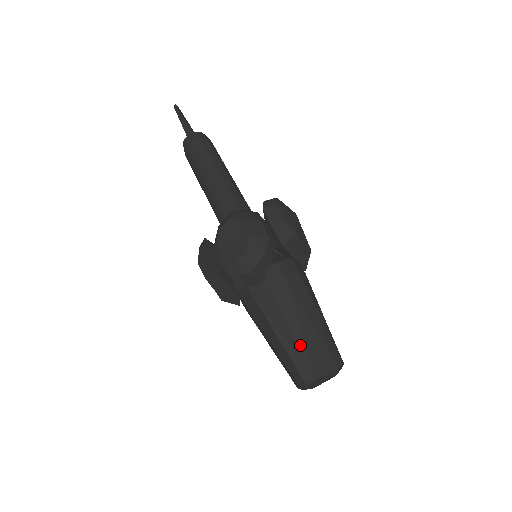
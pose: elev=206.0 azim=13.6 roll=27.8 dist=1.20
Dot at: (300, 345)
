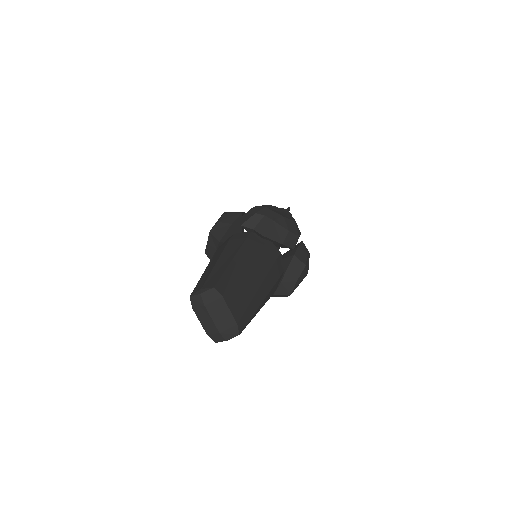
Dot at: (241, 277)
